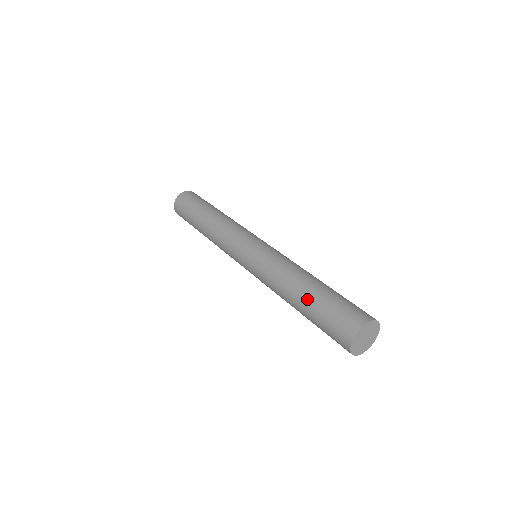
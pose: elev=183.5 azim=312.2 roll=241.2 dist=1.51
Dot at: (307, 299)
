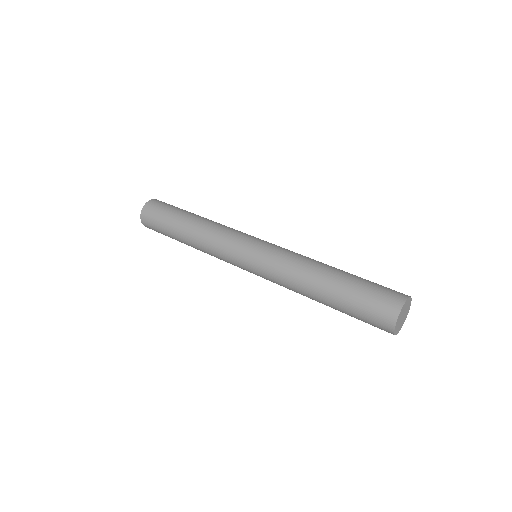
Dot at: (347, 273)
